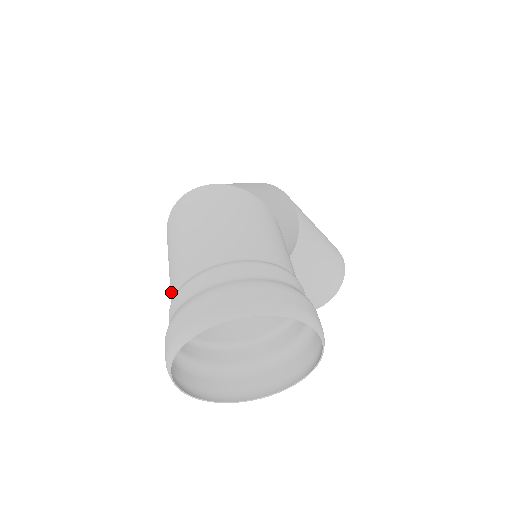
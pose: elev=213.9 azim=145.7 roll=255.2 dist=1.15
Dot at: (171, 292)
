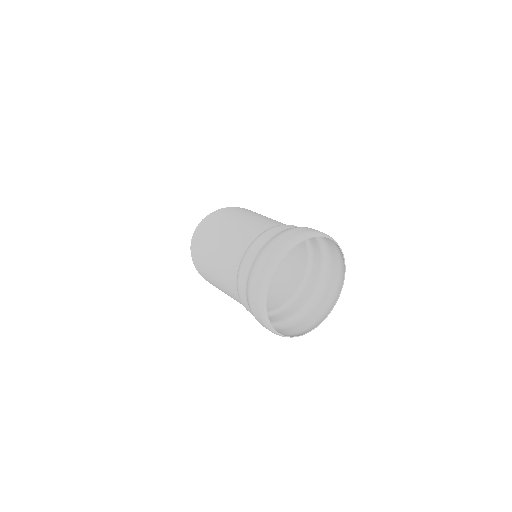
Dot at: (231, 285)
